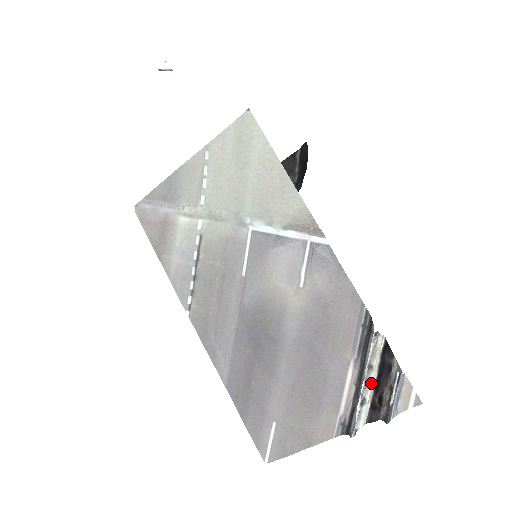
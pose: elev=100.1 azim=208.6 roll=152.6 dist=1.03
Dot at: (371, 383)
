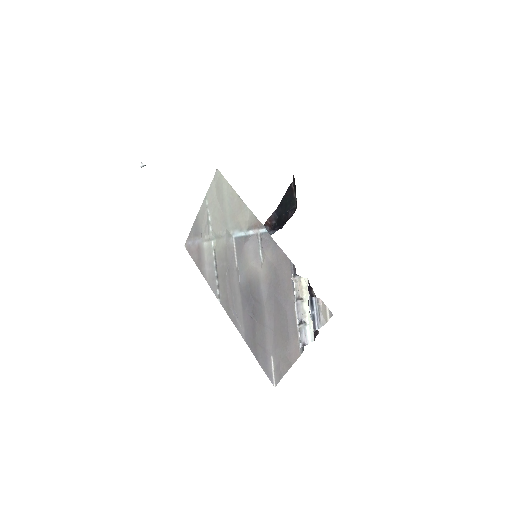
Dot at: (308, 311)
